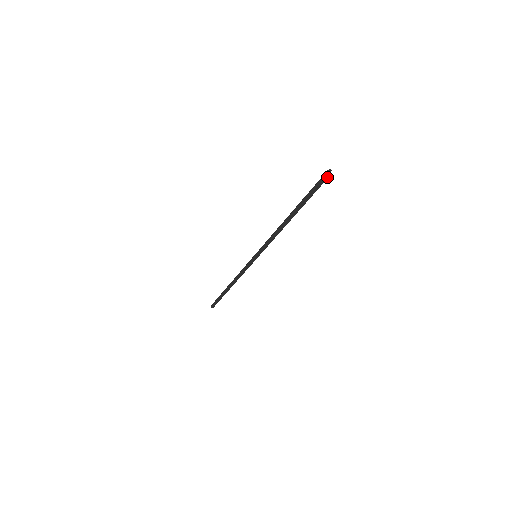
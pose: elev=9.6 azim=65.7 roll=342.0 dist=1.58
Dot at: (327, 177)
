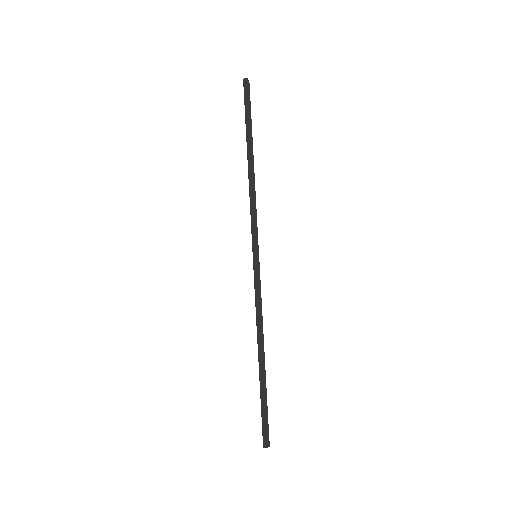
Dot at: (247, 84)
